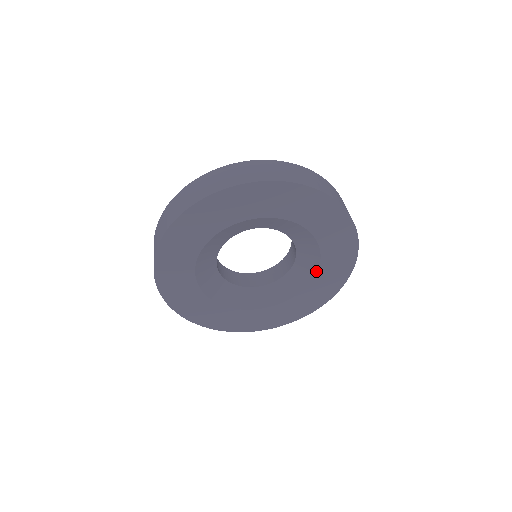
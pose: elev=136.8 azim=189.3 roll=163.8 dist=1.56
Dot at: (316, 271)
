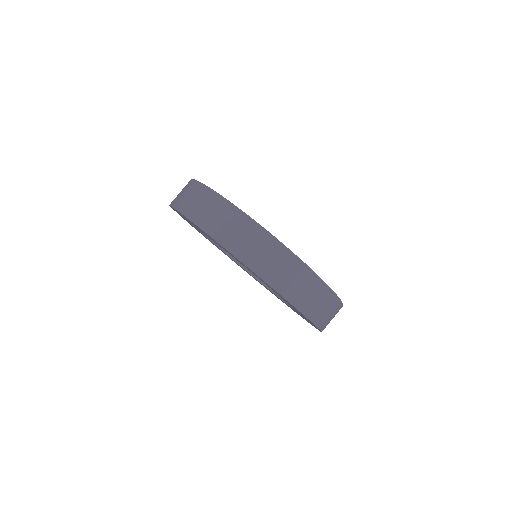
Dot at: (287, 303)
